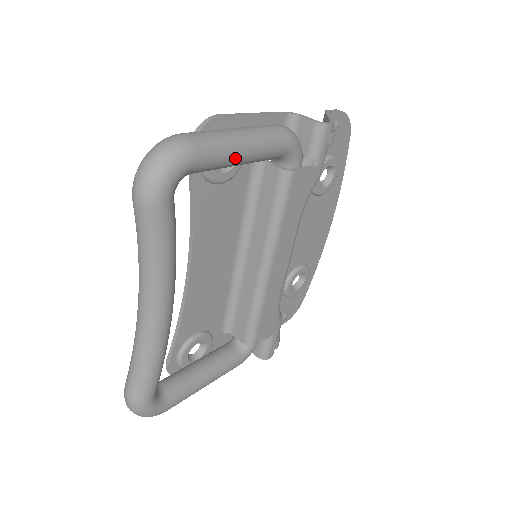
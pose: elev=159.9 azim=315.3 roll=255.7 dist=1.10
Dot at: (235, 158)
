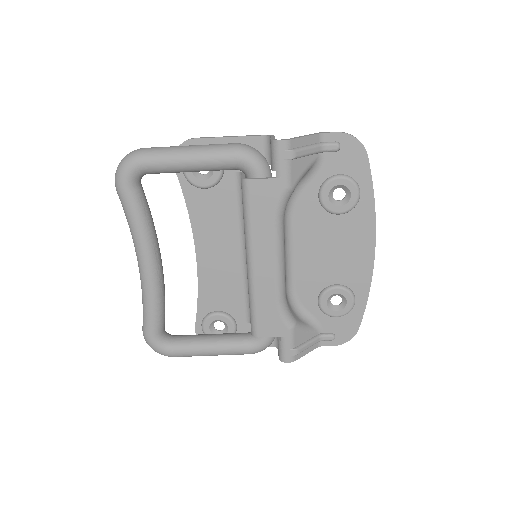
Dot at: (179, 164)
